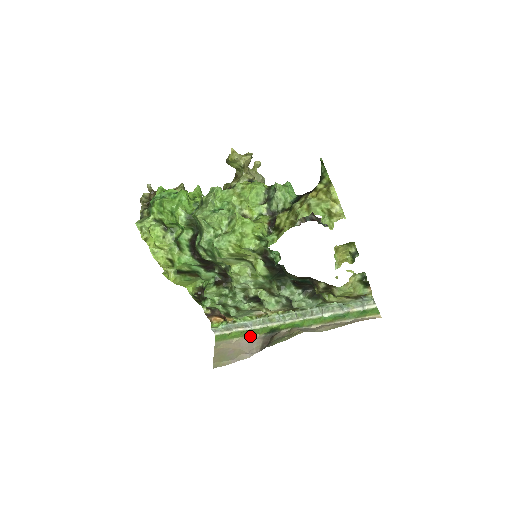
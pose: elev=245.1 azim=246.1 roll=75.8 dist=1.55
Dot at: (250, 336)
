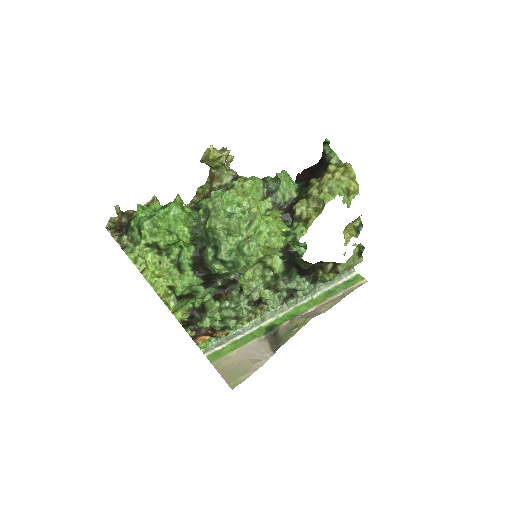
Dot at: (250, 342)
